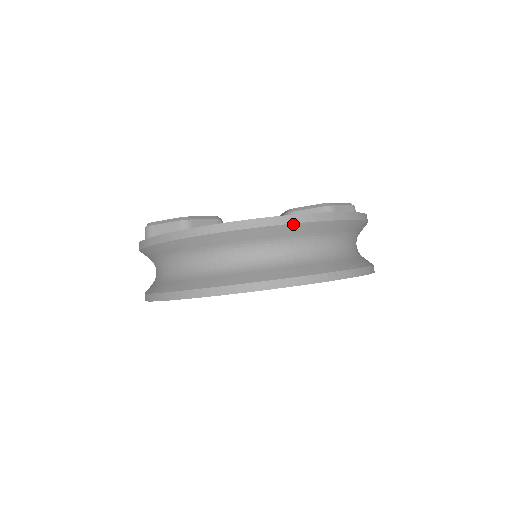
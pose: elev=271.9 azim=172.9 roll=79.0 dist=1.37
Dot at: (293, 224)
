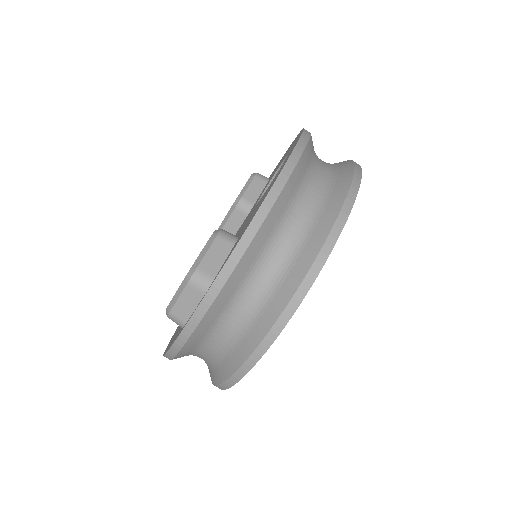
Dot at: (311, 136)
